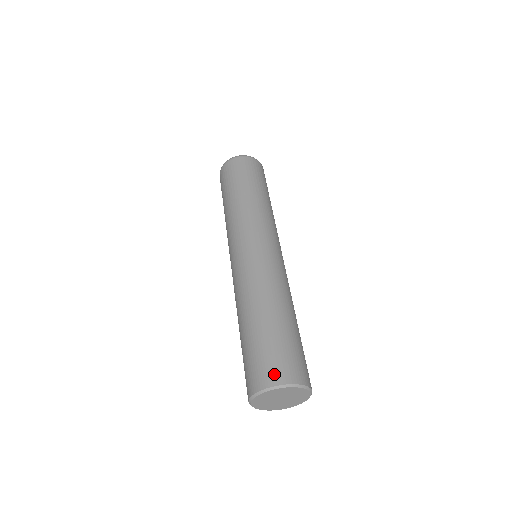
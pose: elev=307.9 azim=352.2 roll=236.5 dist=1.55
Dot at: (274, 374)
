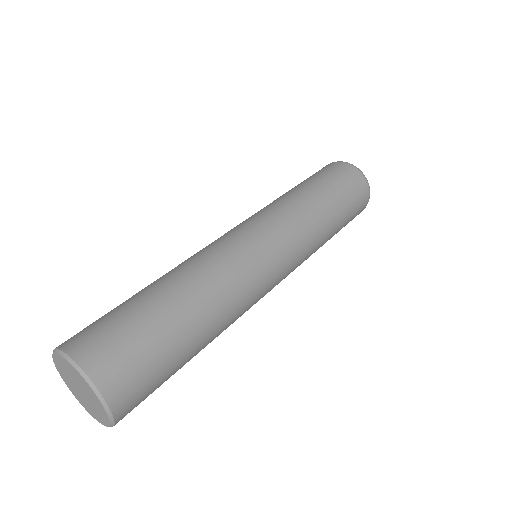
Dot at: (112, 374)
